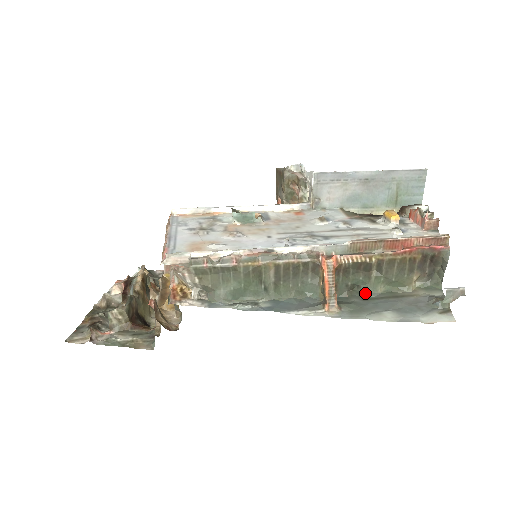
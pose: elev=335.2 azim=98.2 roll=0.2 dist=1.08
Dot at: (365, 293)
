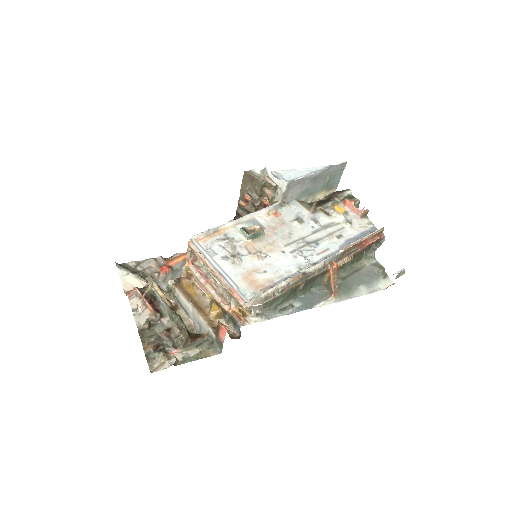
Dot at: (341, 274)
